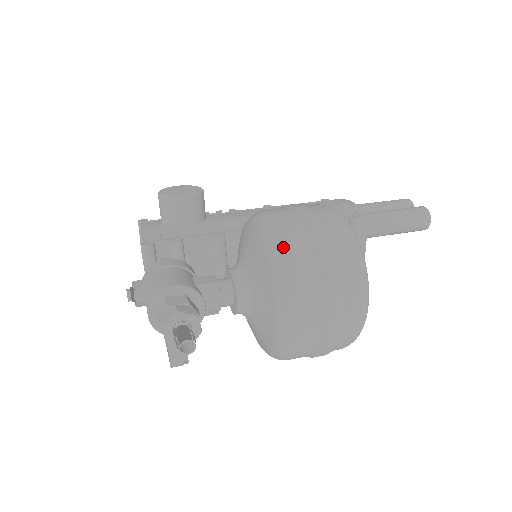
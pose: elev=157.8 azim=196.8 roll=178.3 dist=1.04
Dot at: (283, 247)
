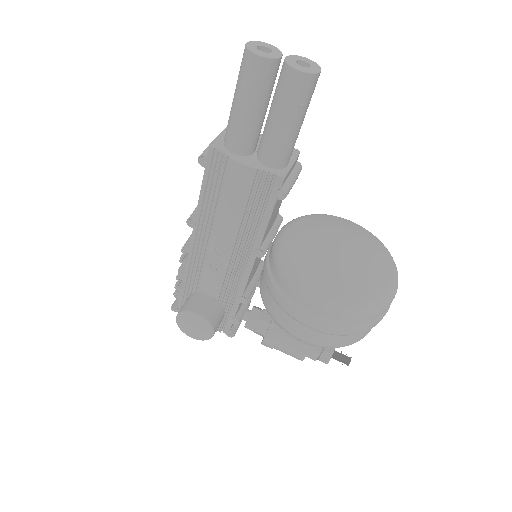
Dot at: occluded
